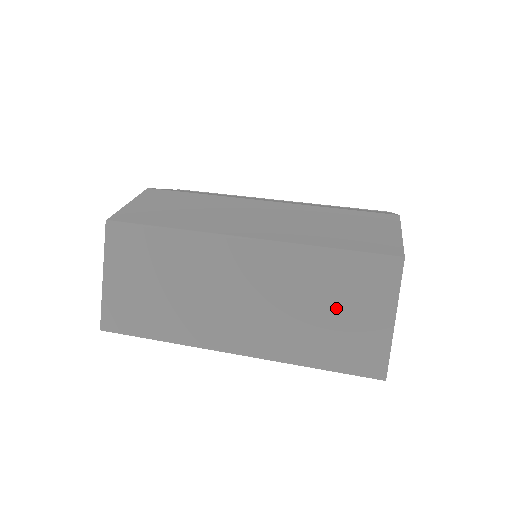
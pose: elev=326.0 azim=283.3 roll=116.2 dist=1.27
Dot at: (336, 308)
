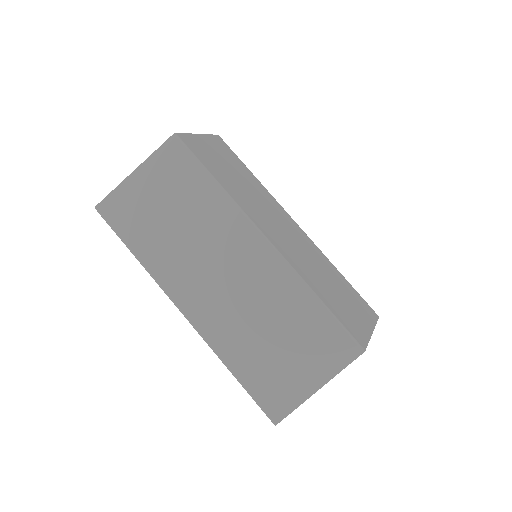
Dot at: (286, 345)
